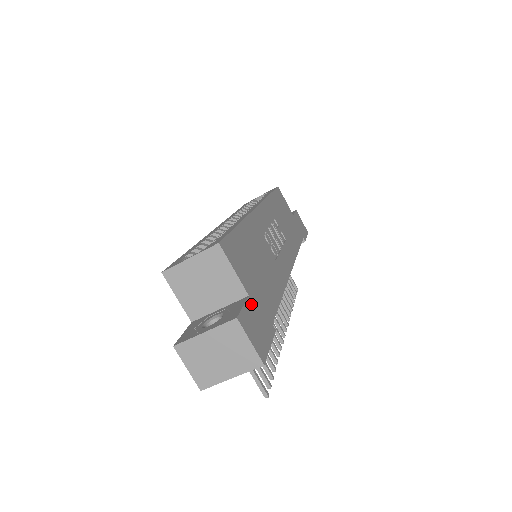
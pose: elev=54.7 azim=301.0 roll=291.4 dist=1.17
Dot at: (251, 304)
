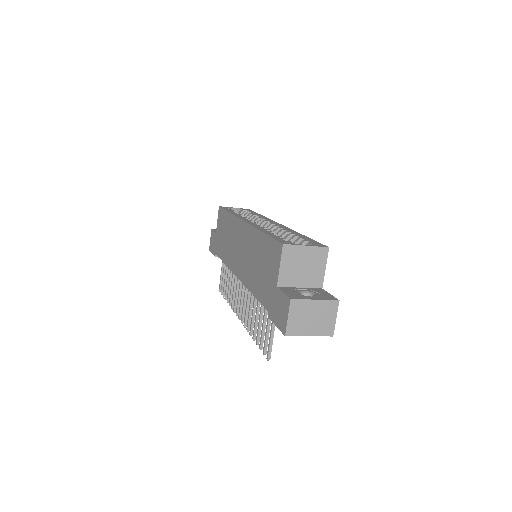
Dot at: occluded
